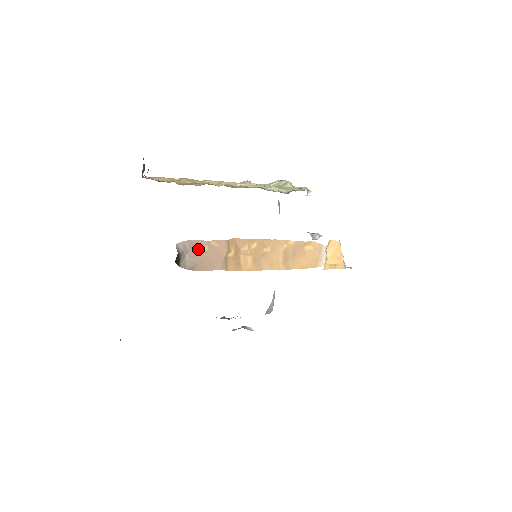
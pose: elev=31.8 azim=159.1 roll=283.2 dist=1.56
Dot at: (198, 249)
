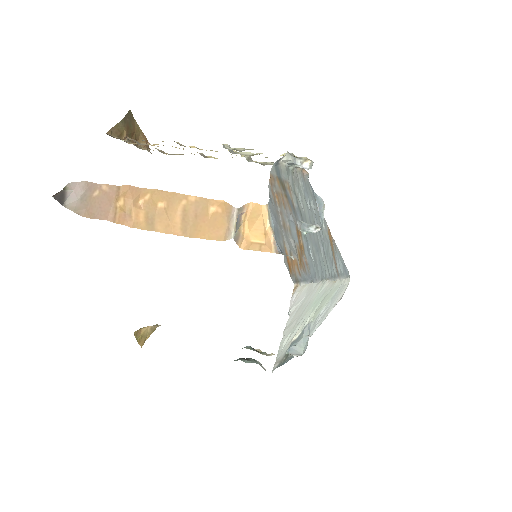
Dot at: (91, 193)
